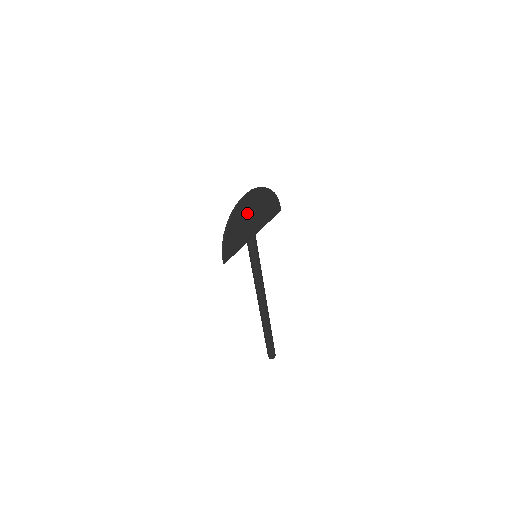
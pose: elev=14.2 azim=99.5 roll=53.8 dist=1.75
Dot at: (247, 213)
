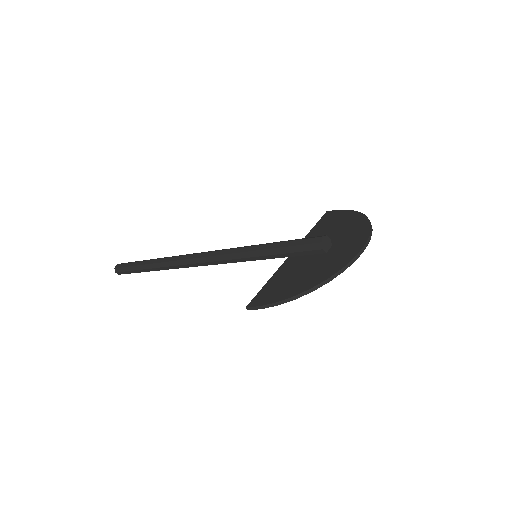
Dot at: (331, 257)
